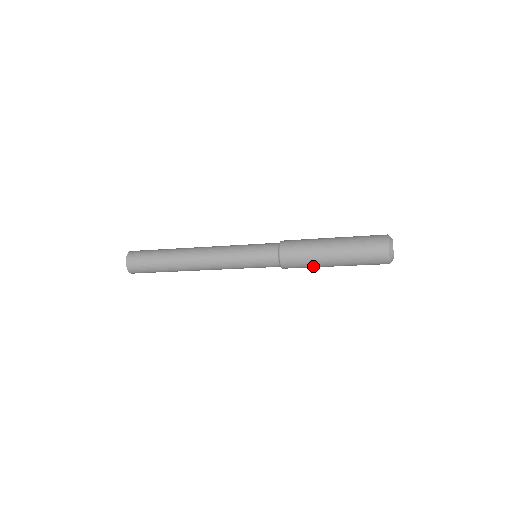
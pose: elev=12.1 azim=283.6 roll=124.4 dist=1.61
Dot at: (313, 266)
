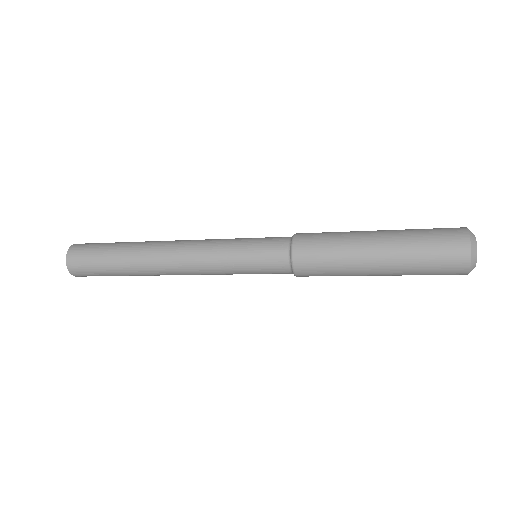
Dot at: (343, 267)
